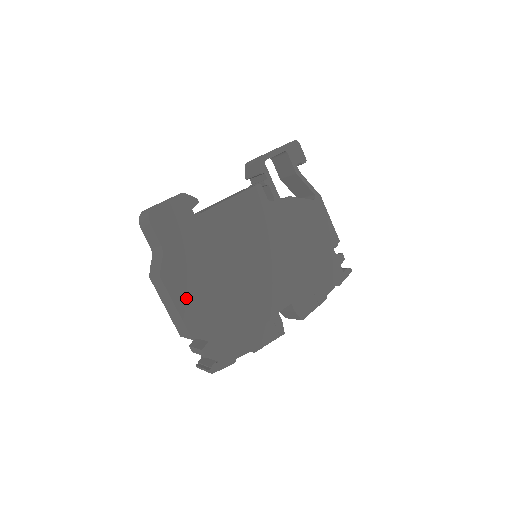
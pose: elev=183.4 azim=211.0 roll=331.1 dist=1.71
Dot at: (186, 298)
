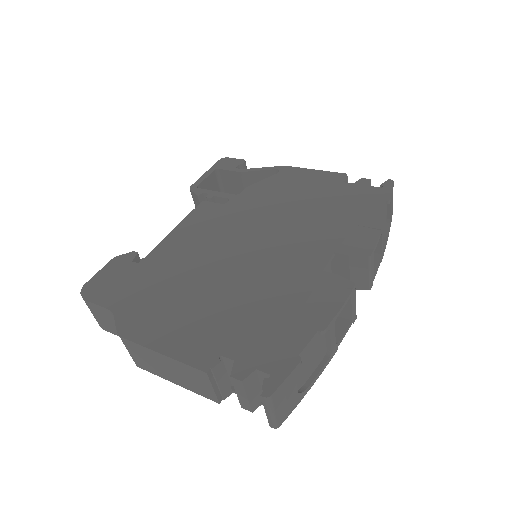
Dot at: (168, 335)
